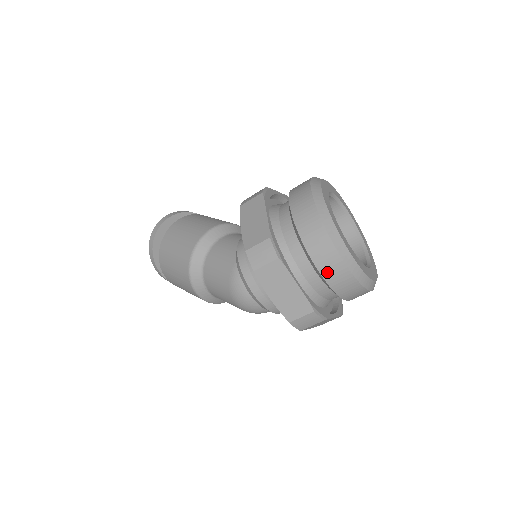
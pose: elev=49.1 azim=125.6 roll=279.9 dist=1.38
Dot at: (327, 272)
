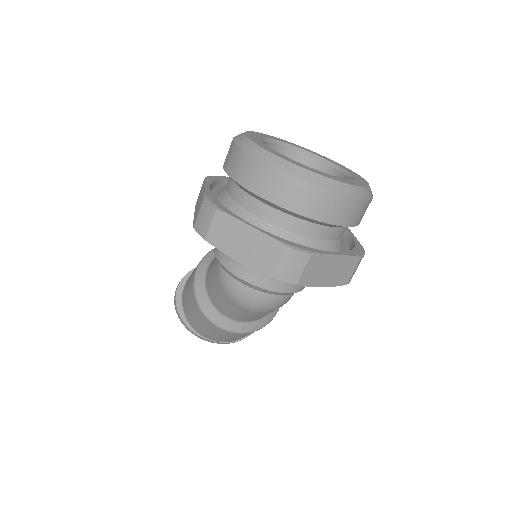
Dot at: (275, 195)
